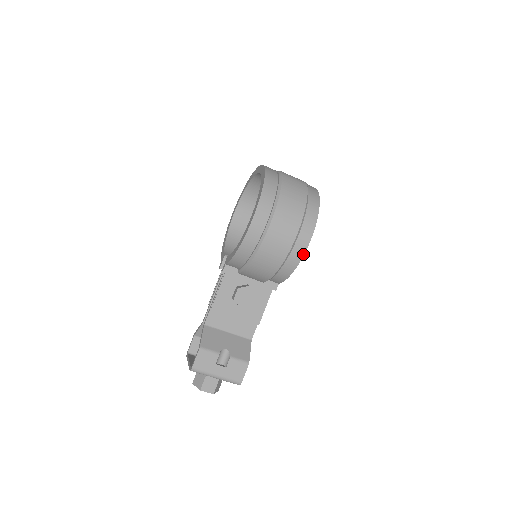
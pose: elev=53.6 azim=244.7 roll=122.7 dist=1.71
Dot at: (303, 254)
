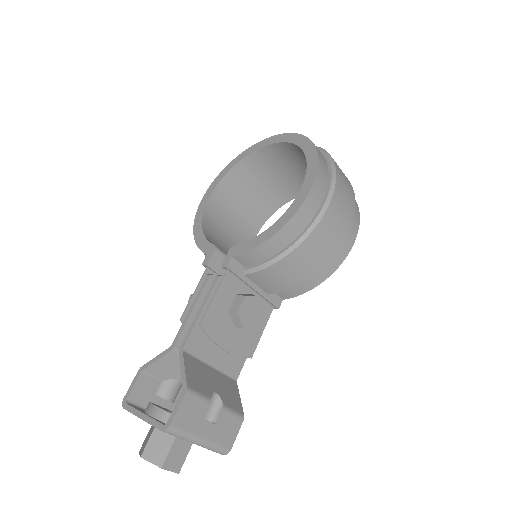
Dot at: (344, 258)
